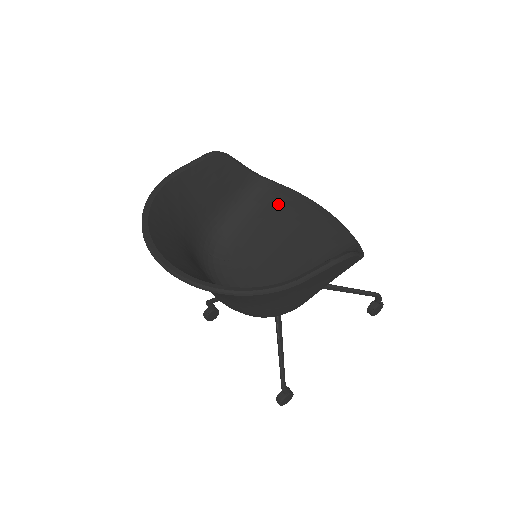
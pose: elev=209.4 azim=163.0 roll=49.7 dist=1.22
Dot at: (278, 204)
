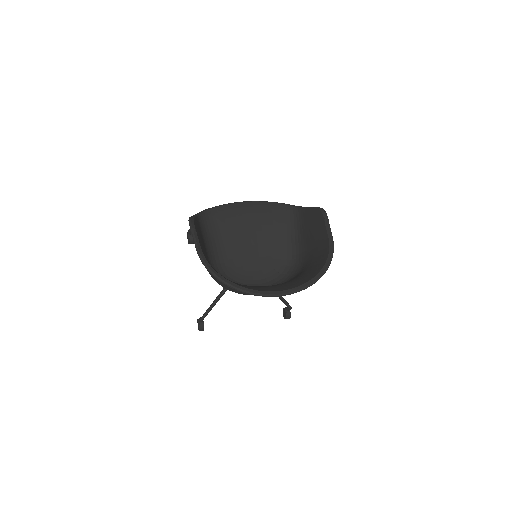
Dot at: (224, 221)
